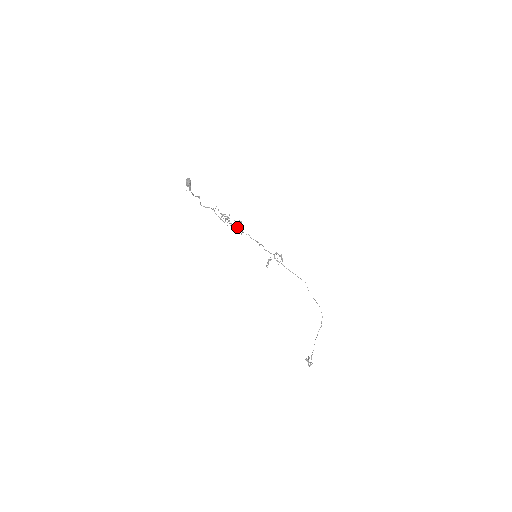
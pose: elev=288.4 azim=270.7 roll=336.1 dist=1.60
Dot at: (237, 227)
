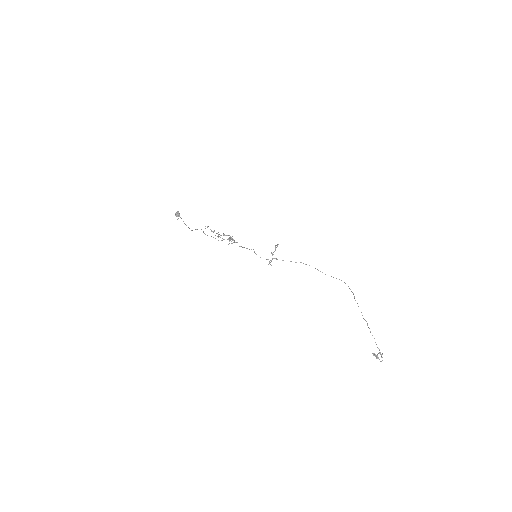
Dot at: (229, 238)
